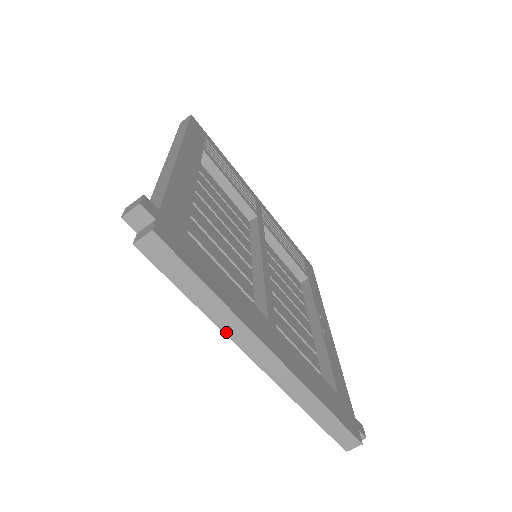
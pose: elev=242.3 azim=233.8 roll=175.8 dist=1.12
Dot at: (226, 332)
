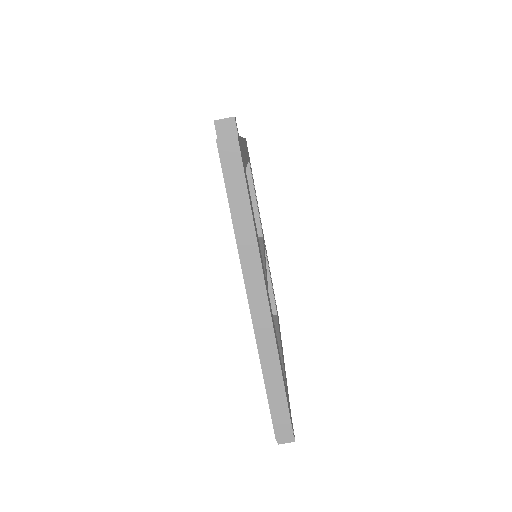
Dot at: (241, 255)
